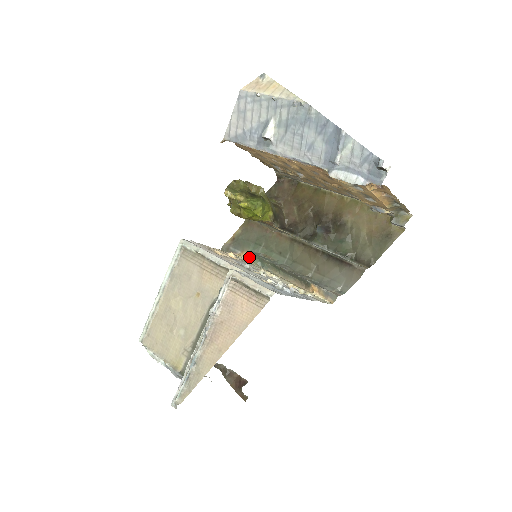
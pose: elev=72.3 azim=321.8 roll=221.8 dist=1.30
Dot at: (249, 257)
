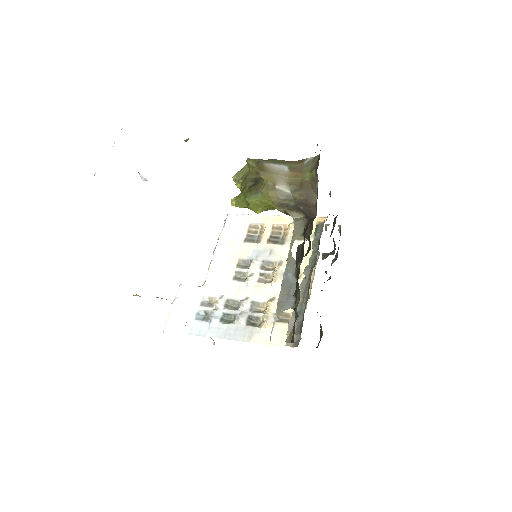
Dot at: (316, 230)
